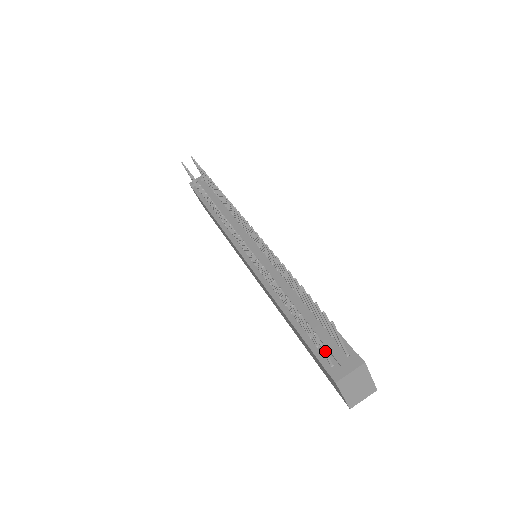
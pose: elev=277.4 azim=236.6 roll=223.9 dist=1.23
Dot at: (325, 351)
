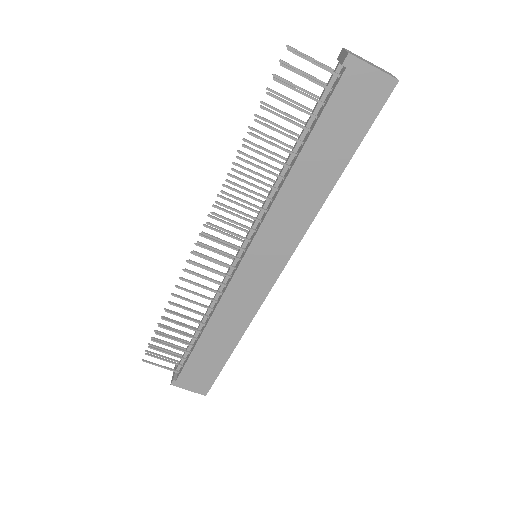
Dot at: (316, 63)
